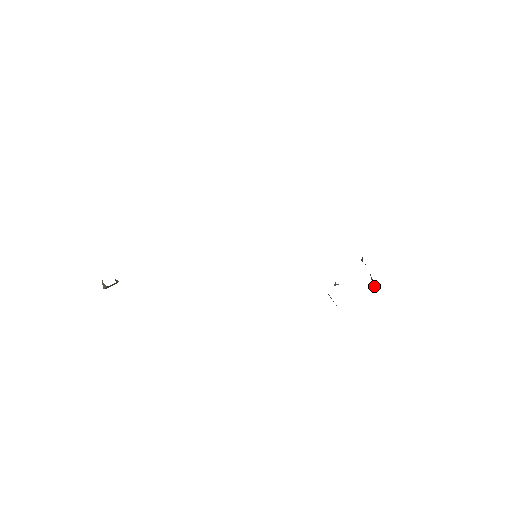
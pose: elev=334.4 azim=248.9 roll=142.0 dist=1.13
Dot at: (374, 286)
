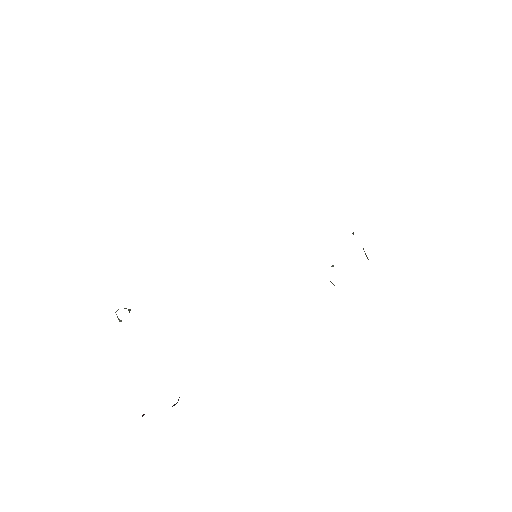
Dot at: (368, 259)
